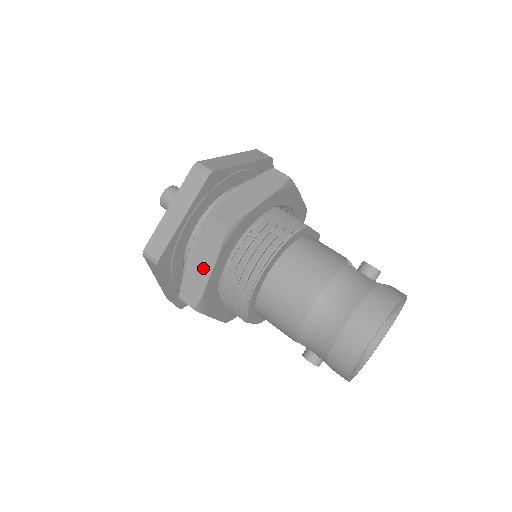
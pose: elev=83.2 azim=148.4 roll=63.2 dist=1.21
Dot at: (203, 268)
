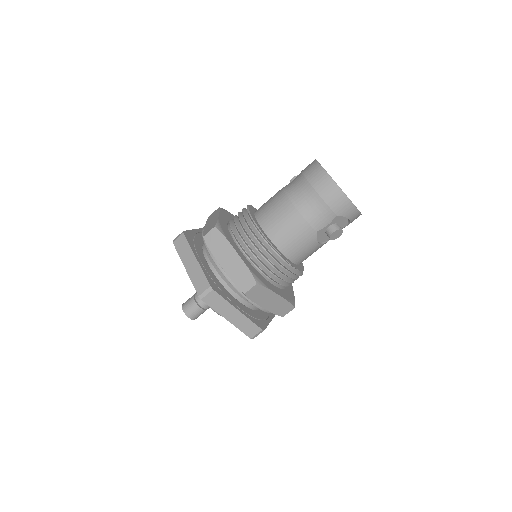
Dot at: (232, 259)
